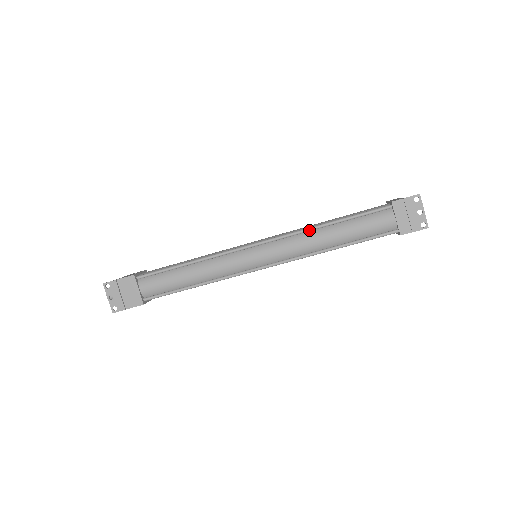
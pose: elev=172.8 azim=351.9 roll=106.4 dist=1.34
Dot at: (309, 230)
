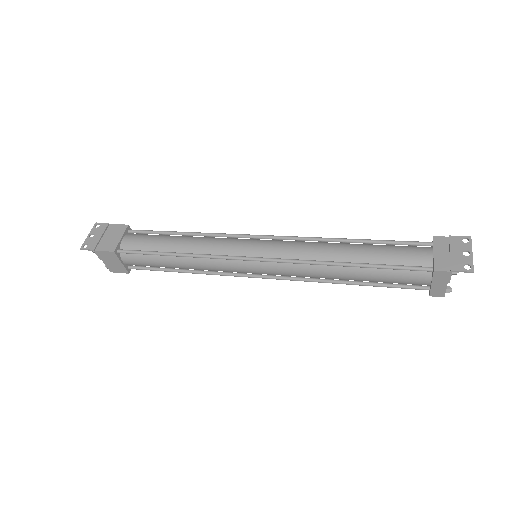
Dot at: (326, 239)
